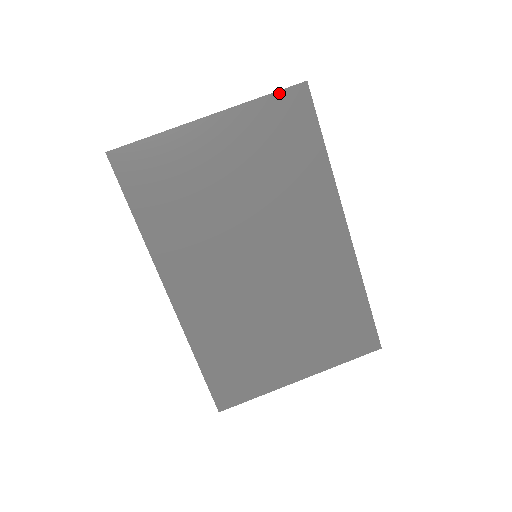
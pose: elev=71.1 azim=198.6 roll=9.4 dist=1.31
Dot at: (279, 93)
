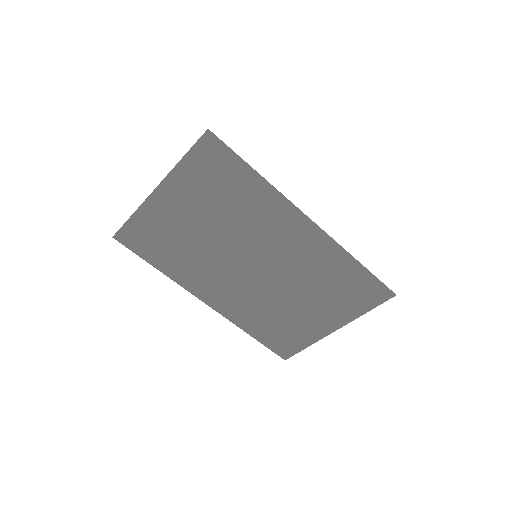
Dot at: (193, 149)
